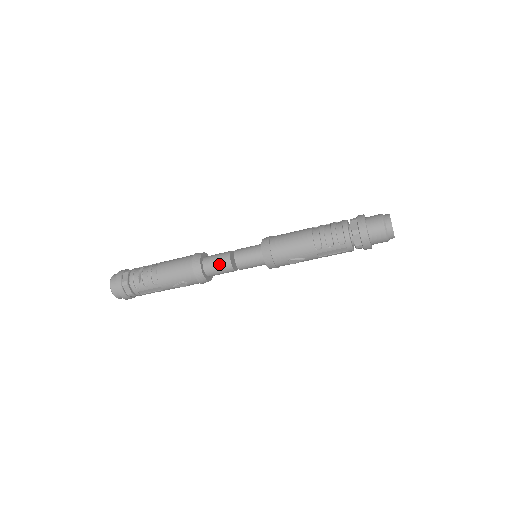
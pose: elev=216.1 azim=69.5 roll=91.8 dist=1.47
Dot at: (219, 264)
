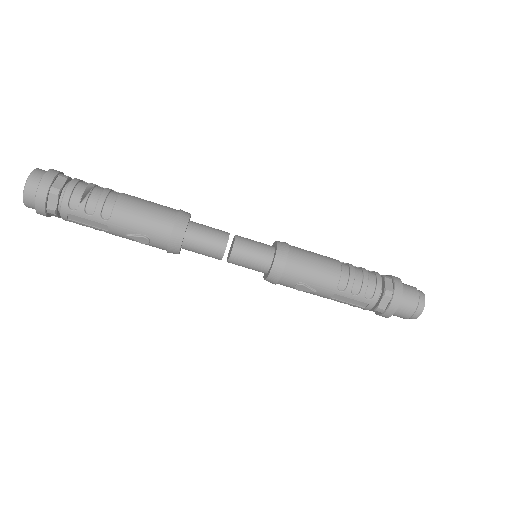
Dot at: (209, 241)
